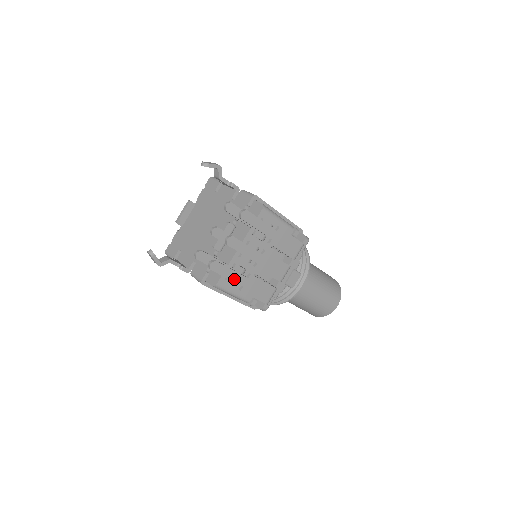
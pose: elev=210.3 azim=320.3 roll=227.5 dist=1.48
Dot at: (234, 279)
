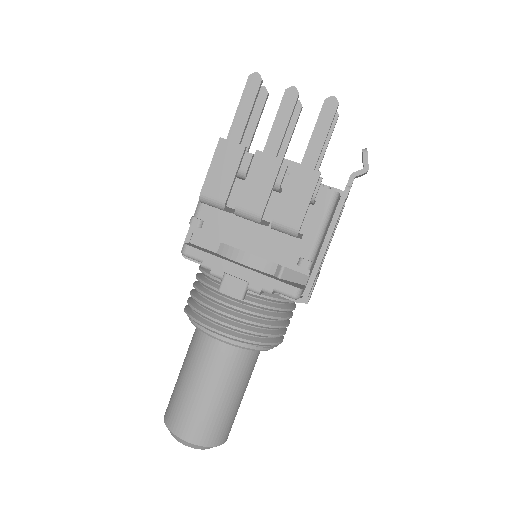
Dot at: (237, 120)
